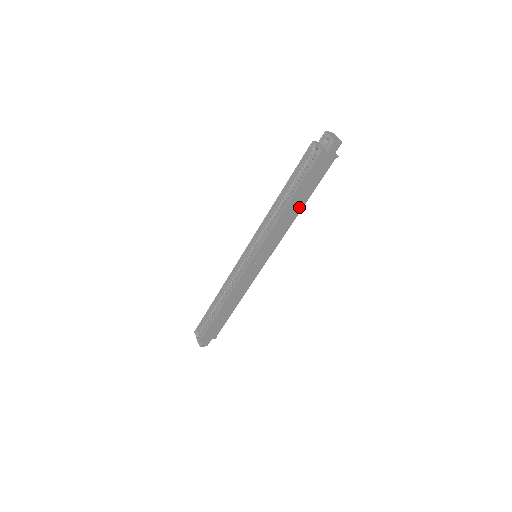
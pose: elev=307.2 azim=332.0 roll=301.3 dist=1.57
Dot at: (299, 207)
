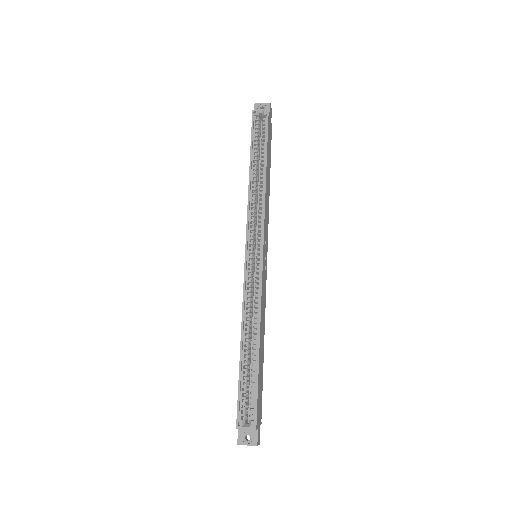
Dot at: (269, 180)
